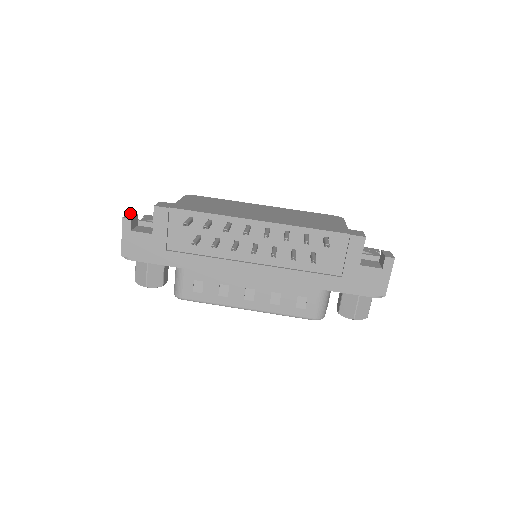
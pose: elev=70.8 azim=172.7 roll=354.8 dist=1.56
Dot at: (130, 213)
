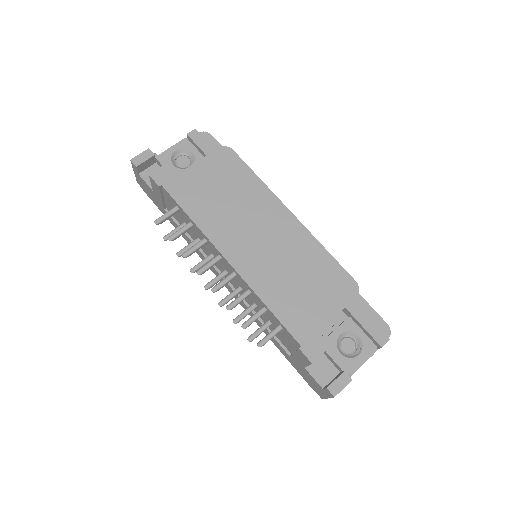
Dot at: (148, 150)
